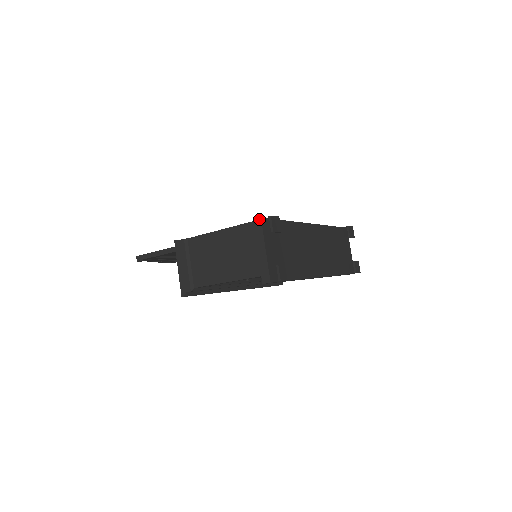
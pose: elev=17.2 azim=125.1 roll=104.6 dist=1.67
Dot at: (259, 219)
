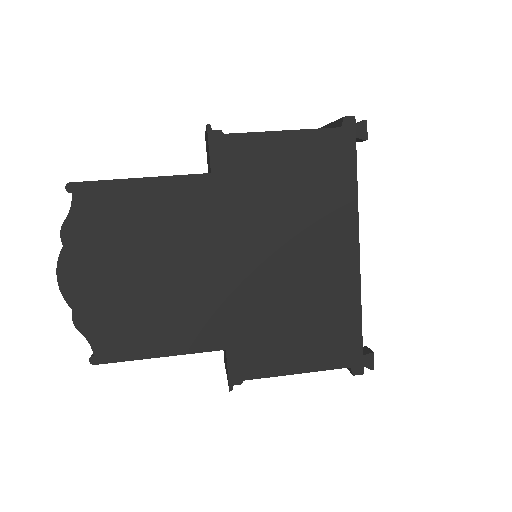
Dot at: occluded
